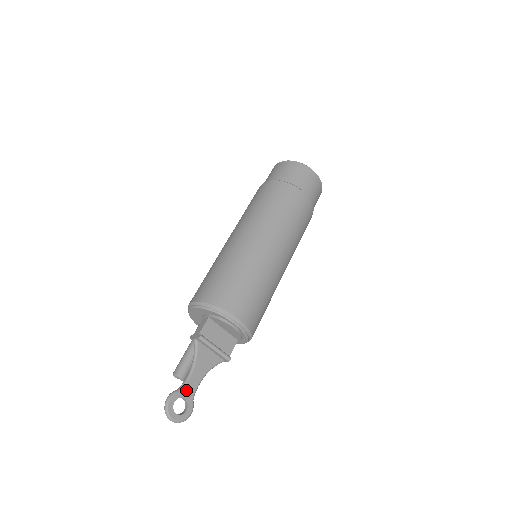
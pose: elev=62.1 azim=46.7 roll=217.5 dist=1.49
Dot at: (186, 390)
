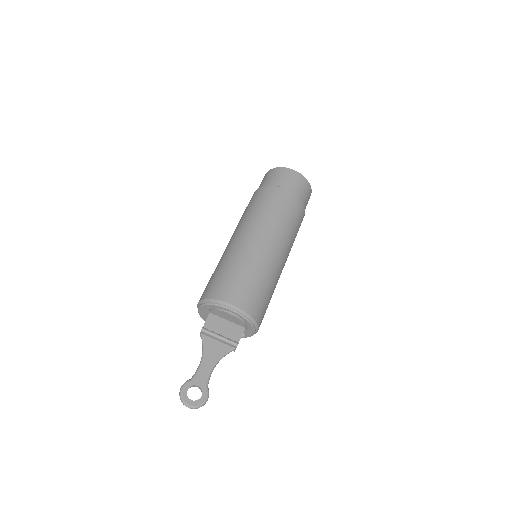
Dot at: (198, 378)
